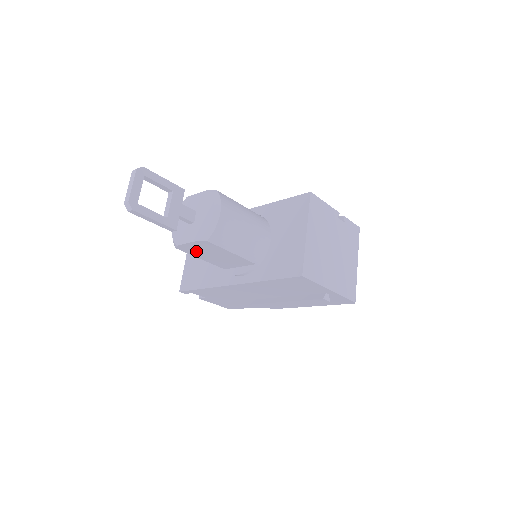
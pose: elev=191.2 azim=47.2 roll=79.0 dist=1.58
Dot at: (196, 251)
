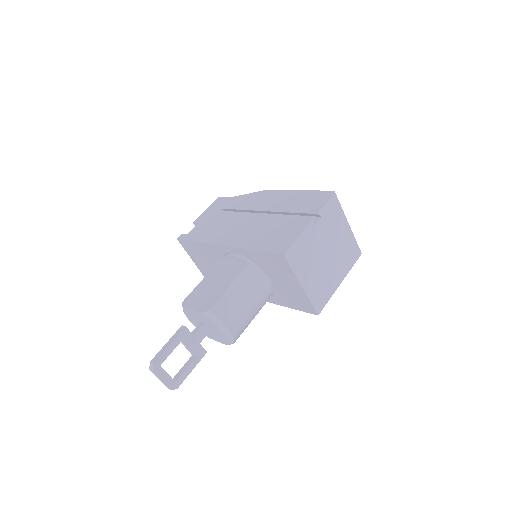
Dot at: occluded
